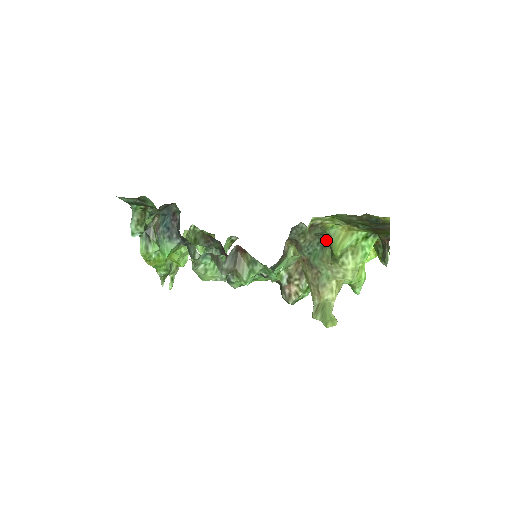
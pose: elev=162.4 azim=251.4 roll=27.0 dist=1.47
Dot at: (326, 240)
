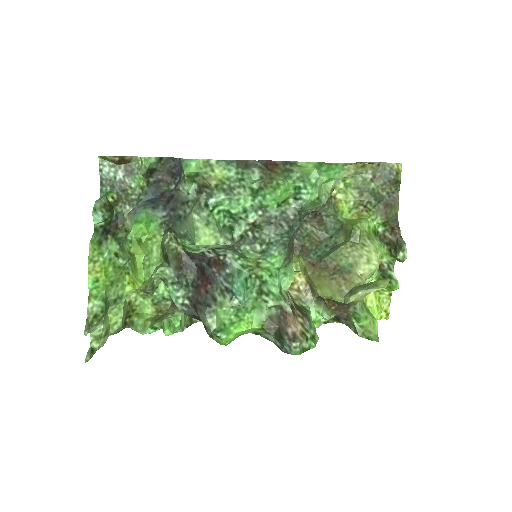
Dot at: (336, 235)
